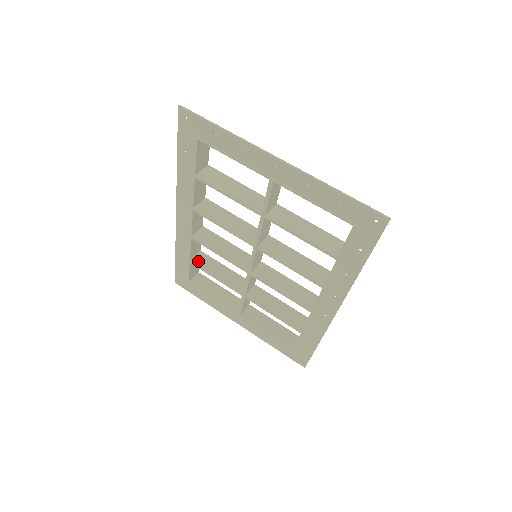
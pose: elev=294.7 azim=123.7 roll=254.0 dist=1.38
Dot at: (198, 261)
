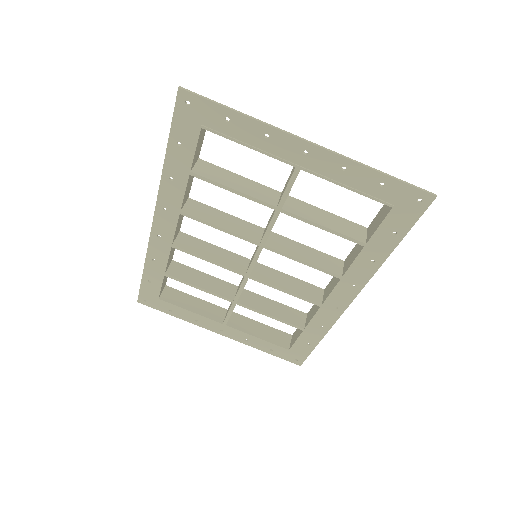
Dot at: (174, 272)
